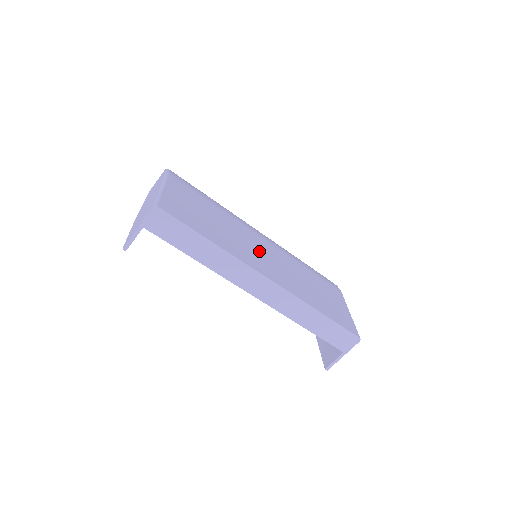
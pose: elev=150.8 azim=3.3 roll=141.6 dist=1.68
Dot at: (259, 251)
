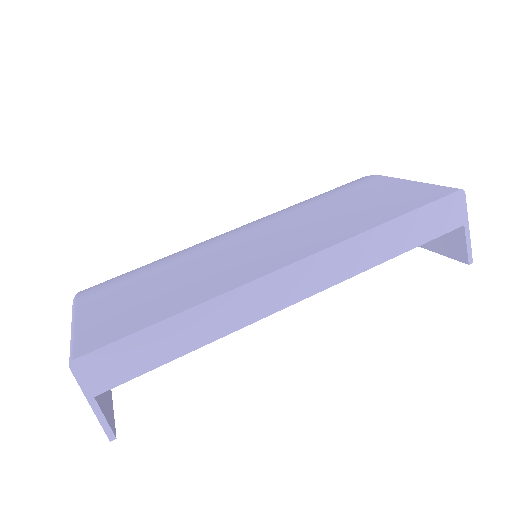
Dot at: (248, 250)
